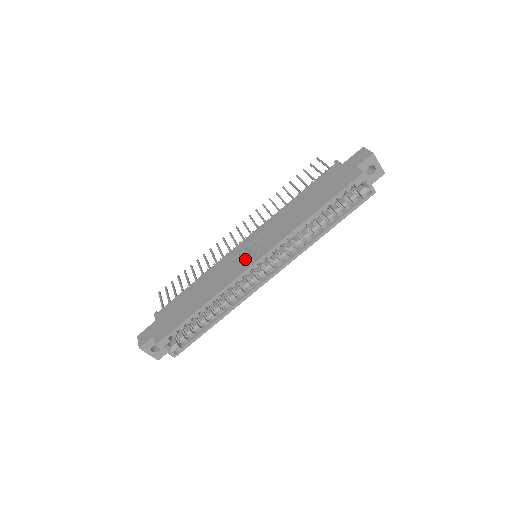
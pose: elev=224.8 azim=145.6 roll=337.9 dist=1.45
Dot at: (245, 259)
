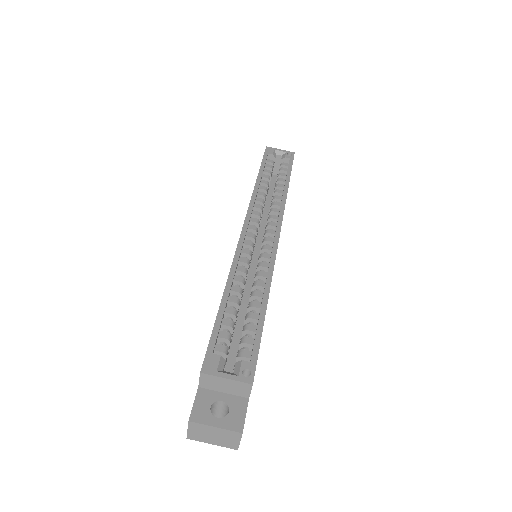
Dot at: occluded
